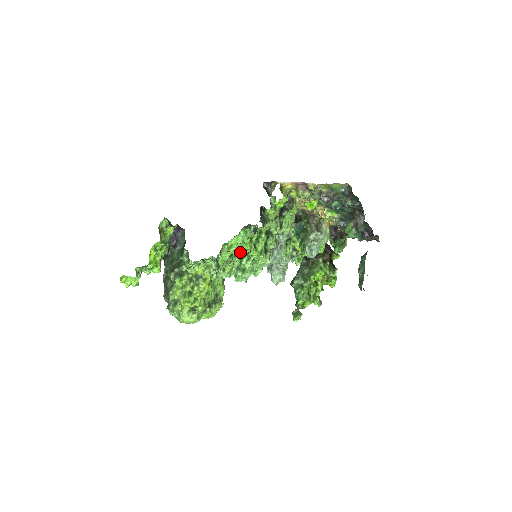
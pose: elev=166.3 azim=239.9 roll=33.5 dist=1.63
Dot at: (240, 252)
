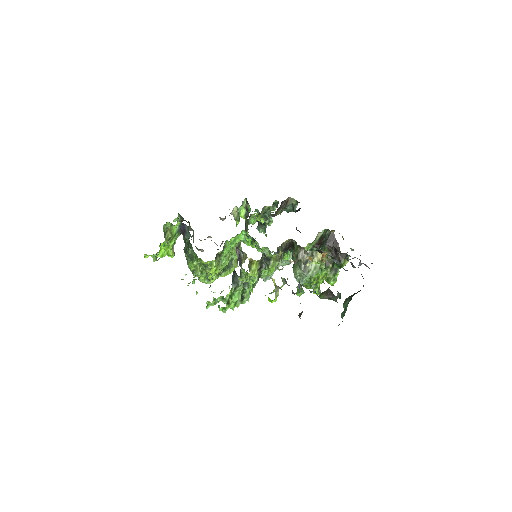
Dot at: occluded
